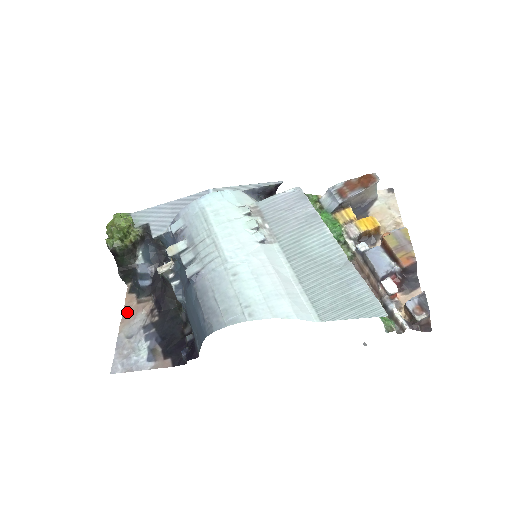
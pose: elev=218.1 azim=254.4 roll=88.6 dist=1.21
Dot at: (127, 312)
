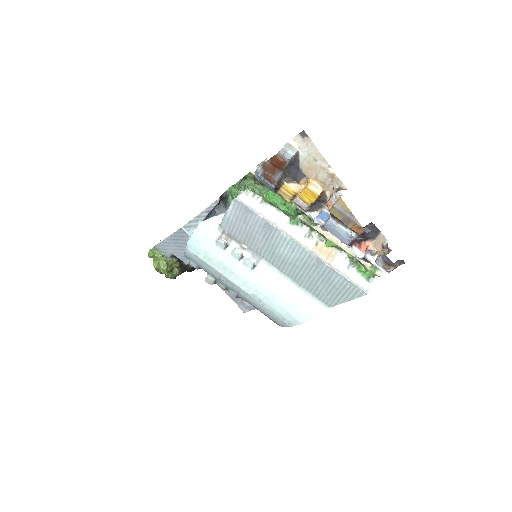
Dot at: occluded
